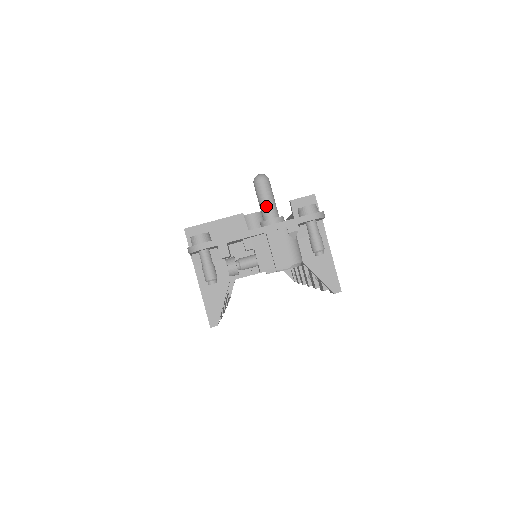
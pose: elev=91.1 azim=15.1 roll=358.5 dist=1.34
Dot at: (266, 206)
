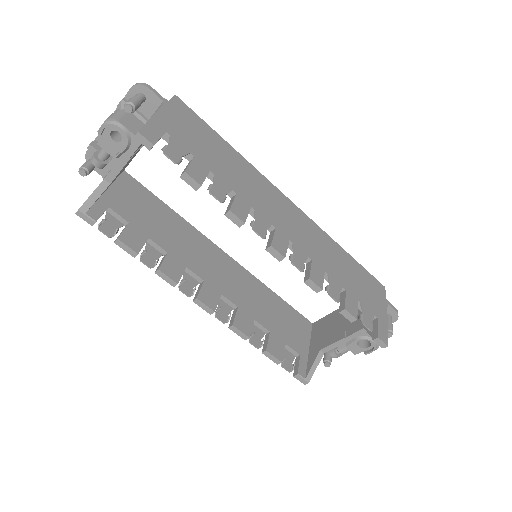
Dot at: occluded
